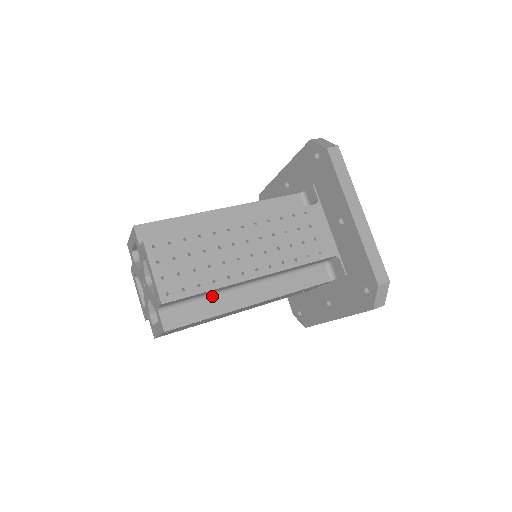
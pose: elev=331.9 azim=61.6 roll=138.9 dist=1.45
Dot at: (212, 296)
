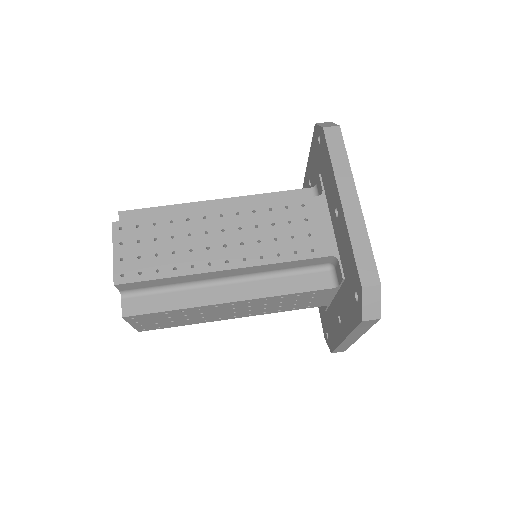
Dot at: (181, 288)
